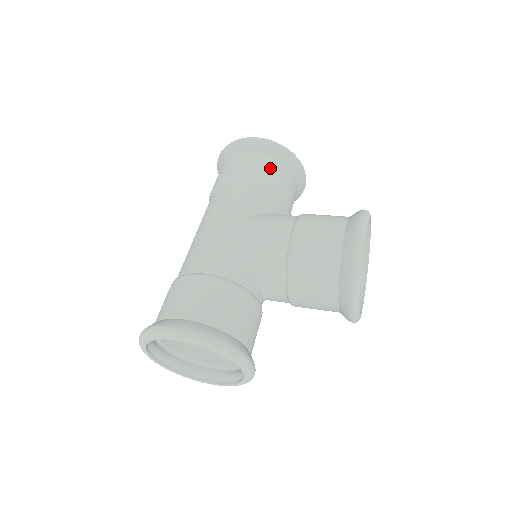
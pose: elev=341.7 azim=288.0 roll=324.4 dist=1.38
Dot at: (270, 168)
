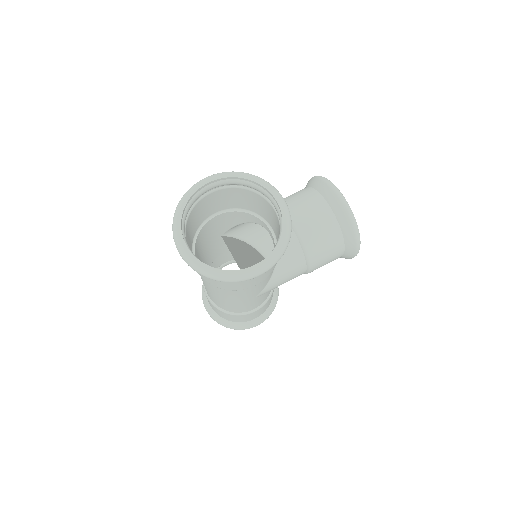
Dot at: occluded
